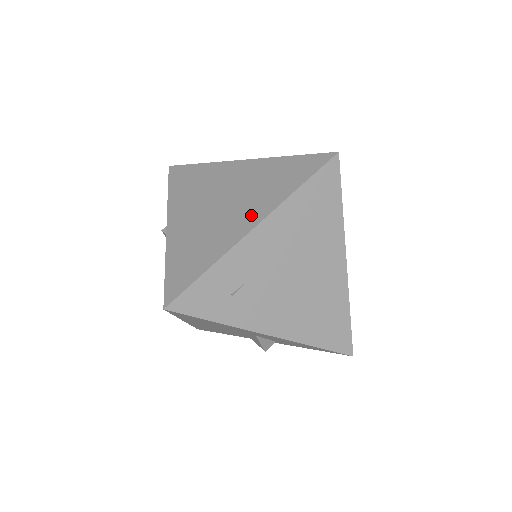
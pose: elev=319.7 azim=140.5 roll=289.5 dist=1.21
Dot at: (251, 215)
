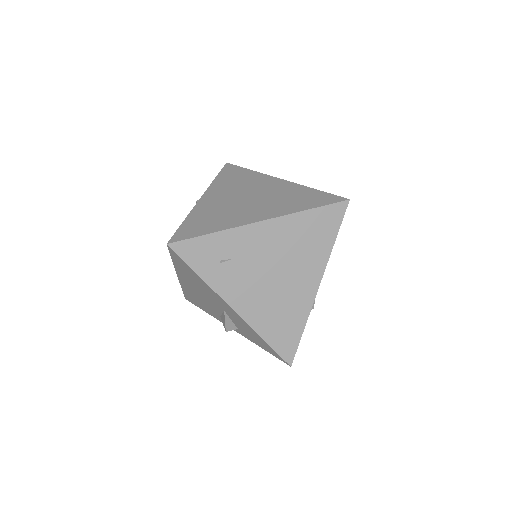
Dot at: (264, 213)
